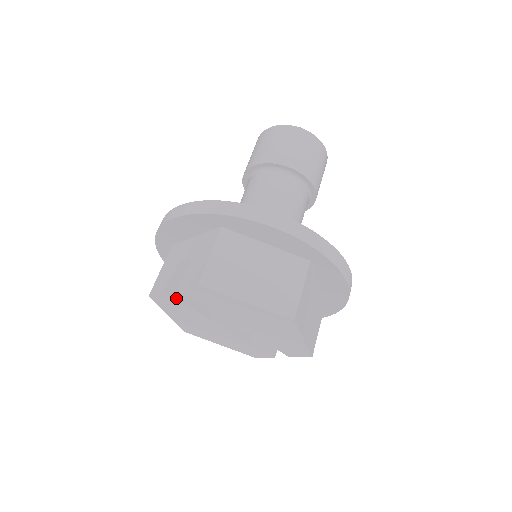
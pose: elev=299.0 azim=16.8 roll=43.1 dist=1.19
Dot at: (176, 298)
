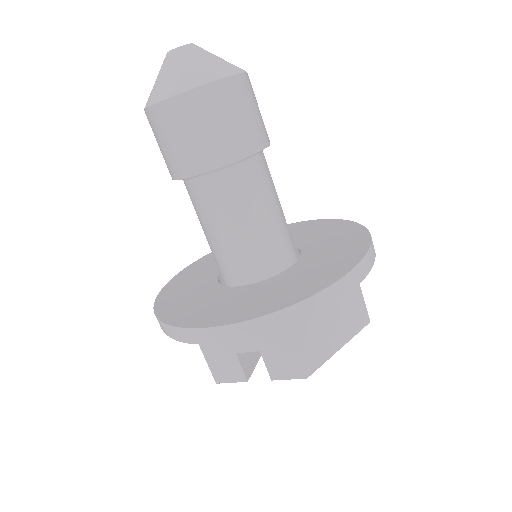
Dot at: (252, 372)
